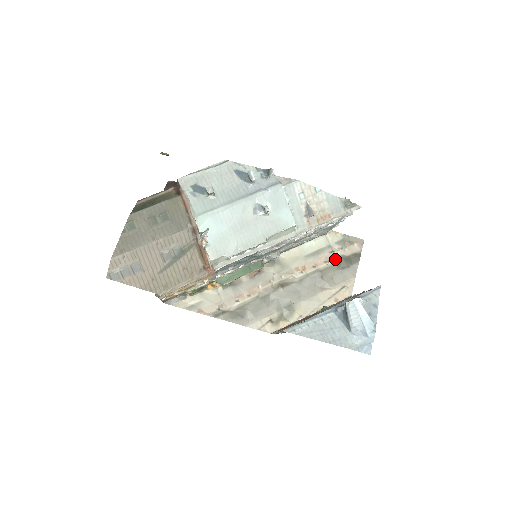
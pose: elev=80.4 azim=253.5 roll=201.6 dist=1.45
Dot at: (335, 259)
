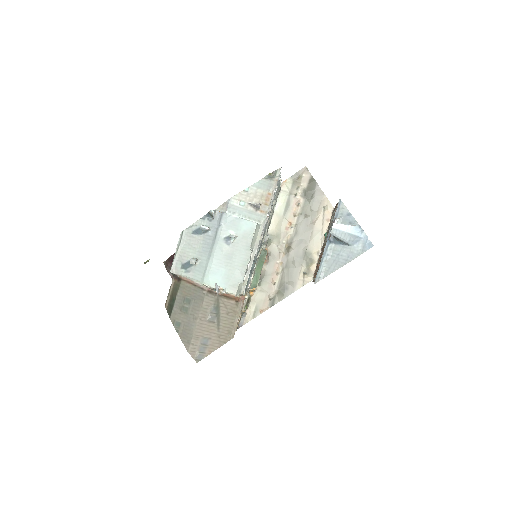
Dot at: (301, 197)
